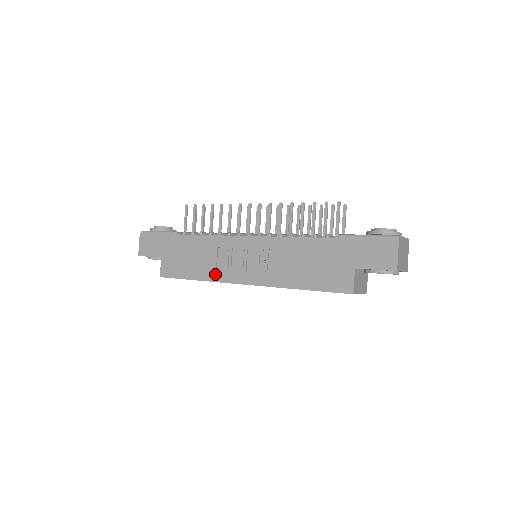
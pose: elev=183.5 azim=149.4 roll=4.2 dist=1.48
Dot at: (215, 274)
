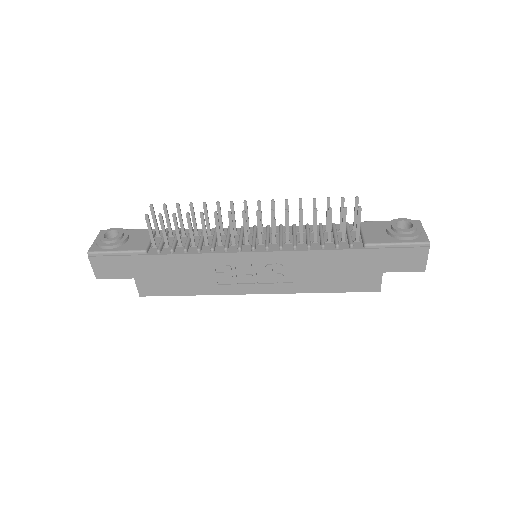
Dot at: (218, 288)
